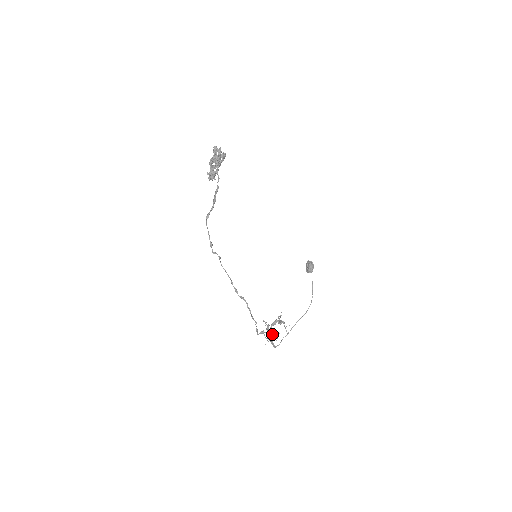
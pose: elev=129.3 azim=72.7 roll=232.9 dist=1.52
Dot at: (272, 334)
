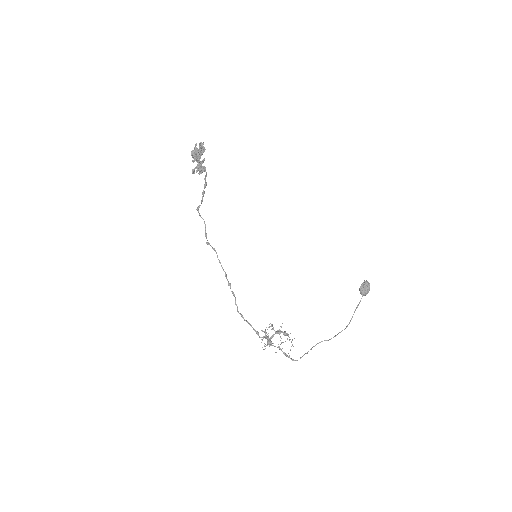
Dot at: (269, 342)
